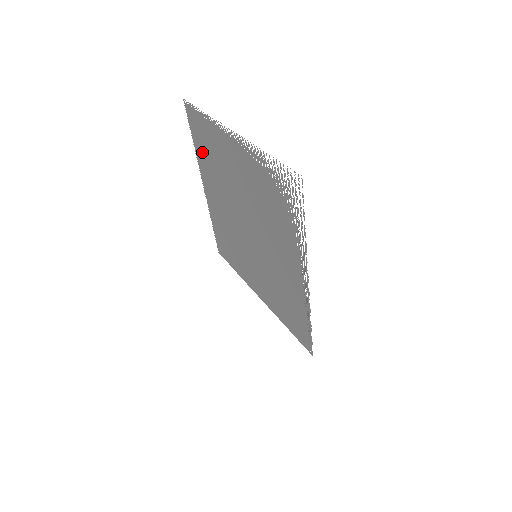
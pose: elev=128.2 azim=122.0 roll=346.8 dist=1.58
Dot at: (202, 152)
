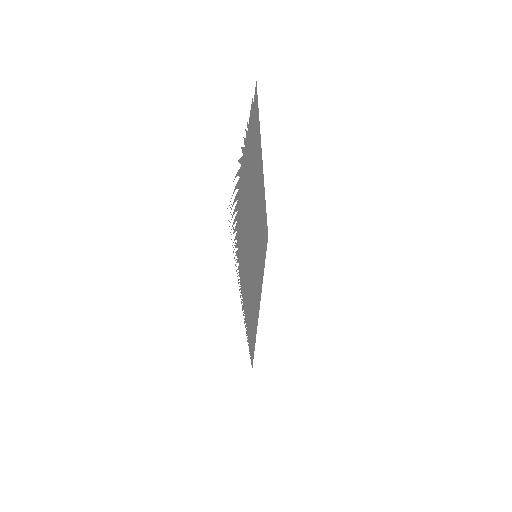
Dot at: (258, 137)
